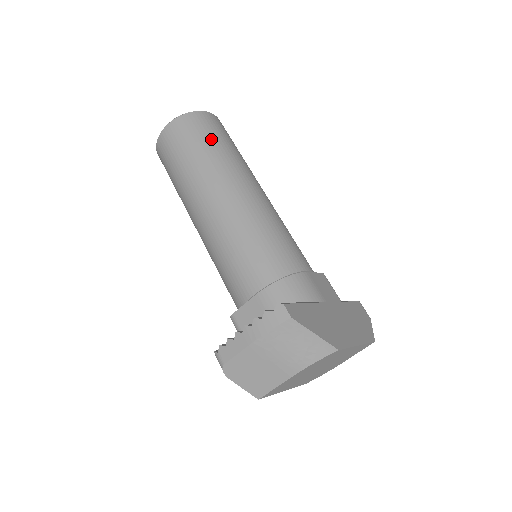
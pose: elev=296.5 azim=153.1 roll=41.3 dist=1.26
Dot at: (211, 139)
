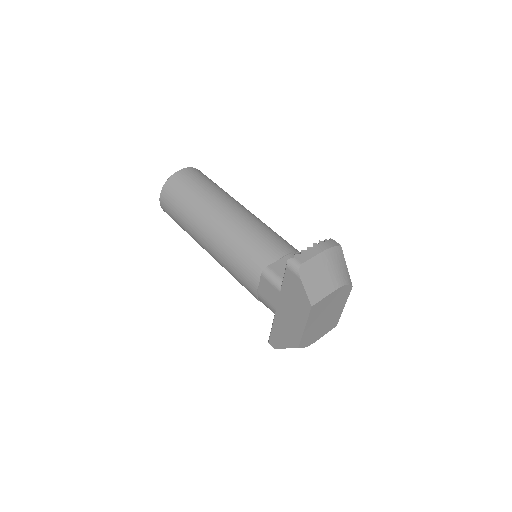
Dot at: occluded
